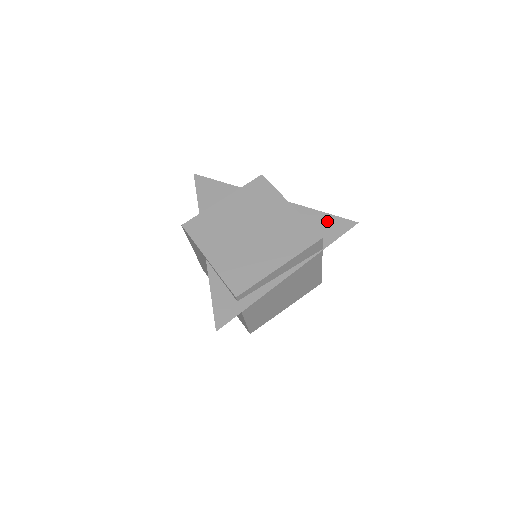
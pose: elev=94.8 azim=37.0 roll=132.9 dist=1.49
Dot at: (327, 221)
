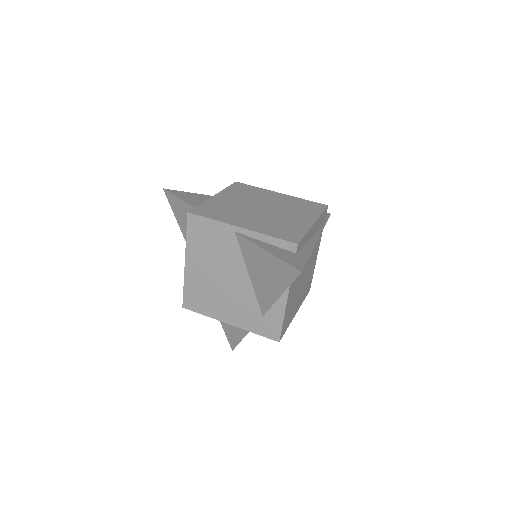
Dot at: occluded
